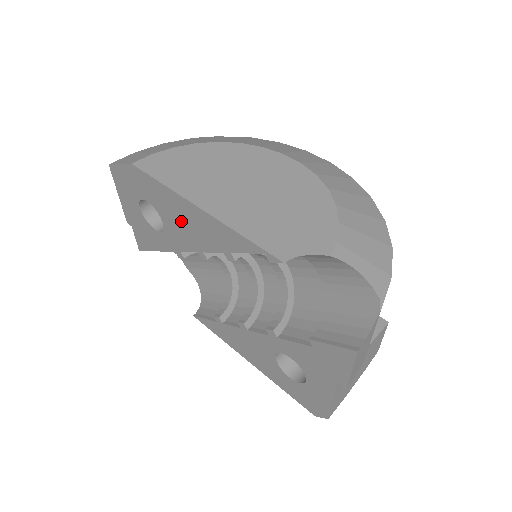
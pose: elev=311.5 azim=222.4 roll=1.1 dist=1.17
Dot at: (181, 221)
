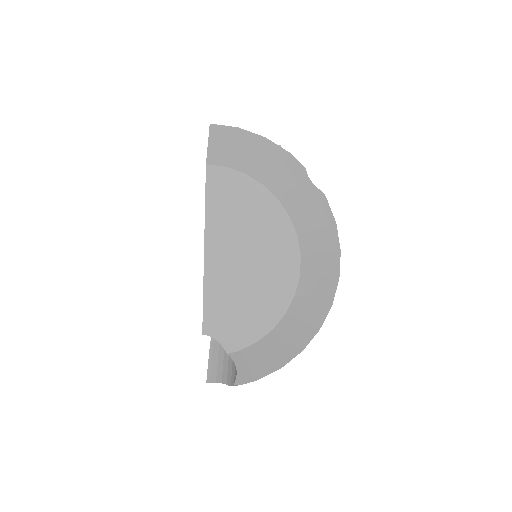
Dot at: occluded
